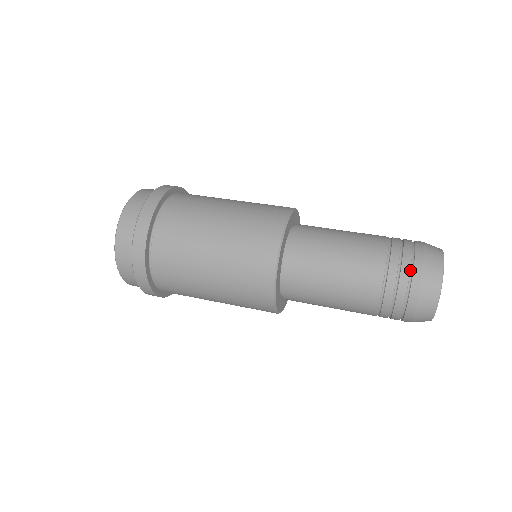
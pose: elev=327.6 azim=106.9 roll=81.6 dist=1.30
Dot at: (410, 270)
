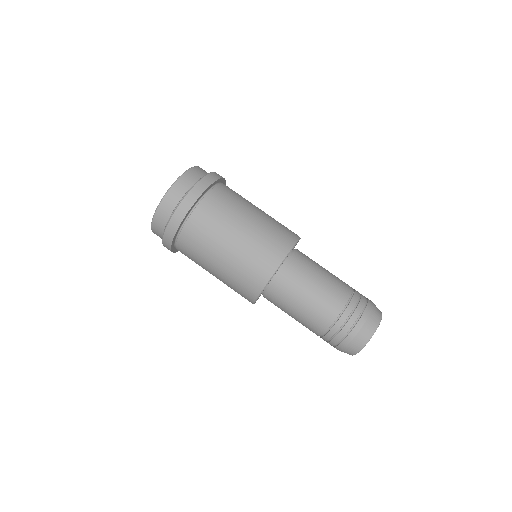
Dot at: (348, 331)
